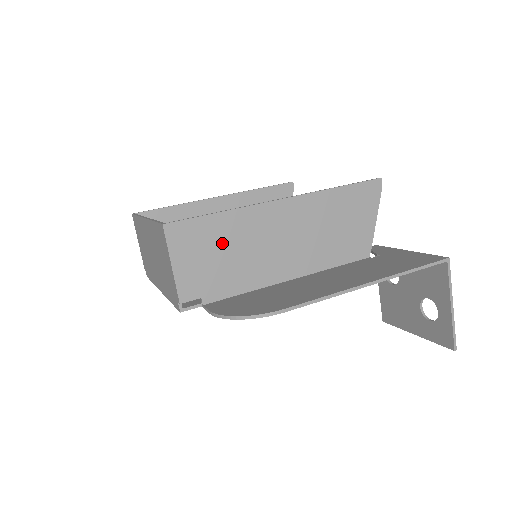
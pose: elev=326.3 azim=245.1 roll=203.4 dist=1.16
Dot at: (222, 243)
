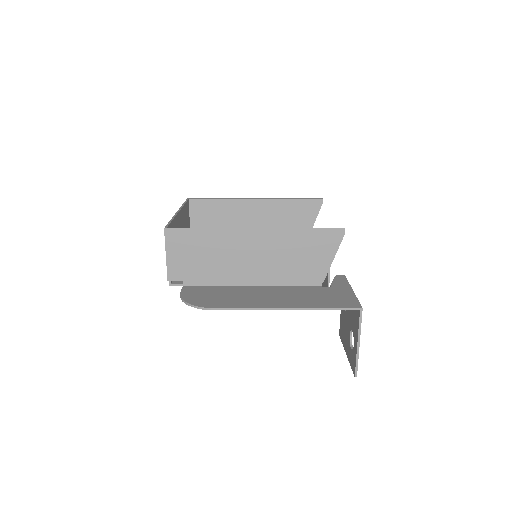
Dot at: (203, 249)
